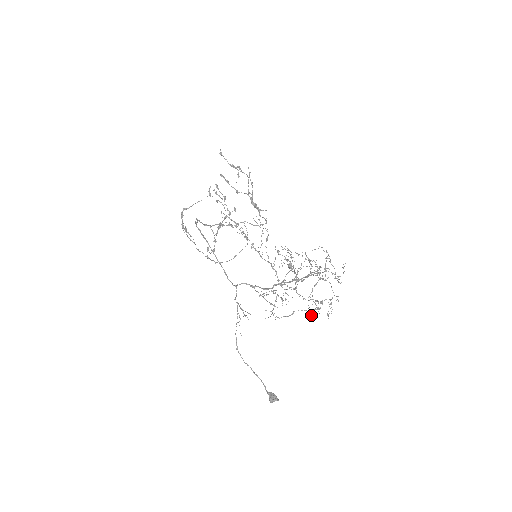
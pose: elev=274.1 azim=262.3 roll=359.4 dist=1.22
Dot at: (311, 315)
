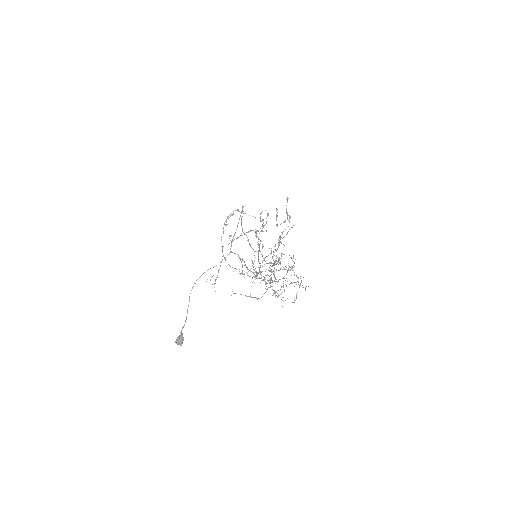
Dot at: occluded
